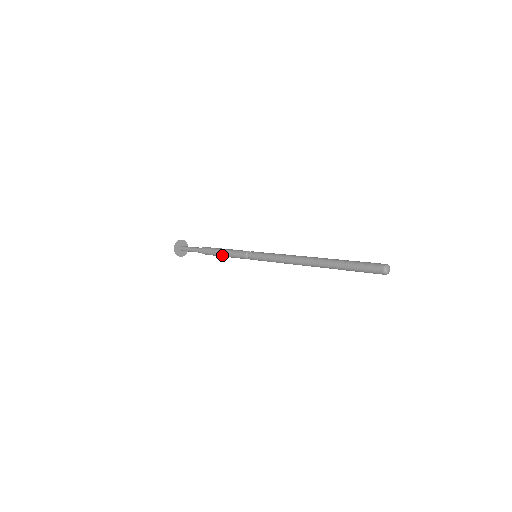
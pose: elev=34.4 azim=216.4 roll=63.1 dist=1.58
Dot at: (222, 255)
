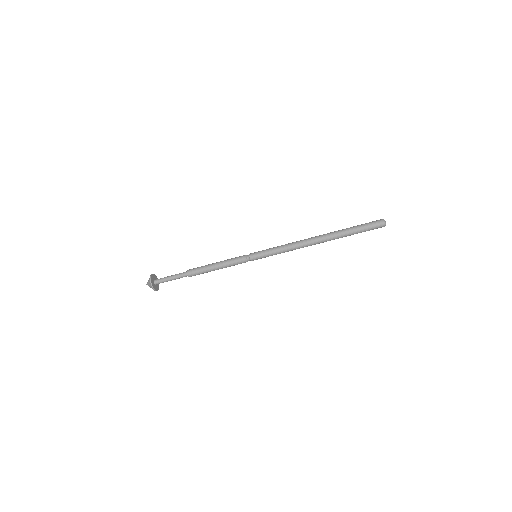
Dot at: occluded
